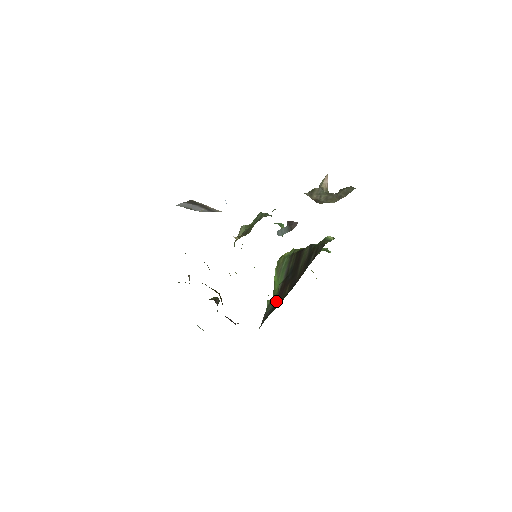
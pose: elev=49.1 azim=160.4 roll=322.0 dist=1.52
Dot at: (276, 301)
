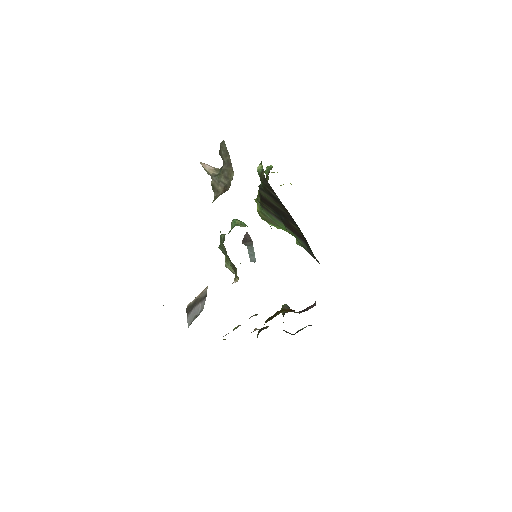
Dot at: (301, 240)
